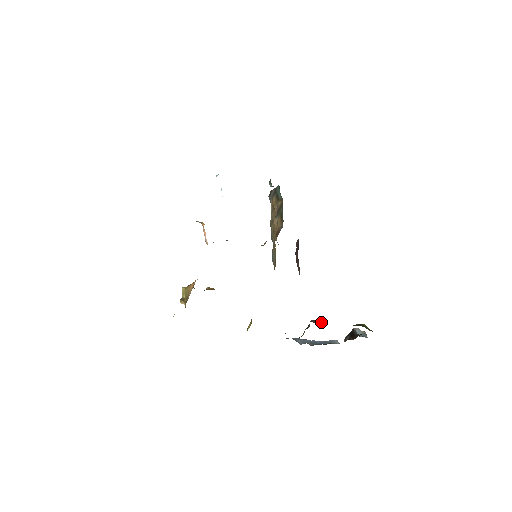
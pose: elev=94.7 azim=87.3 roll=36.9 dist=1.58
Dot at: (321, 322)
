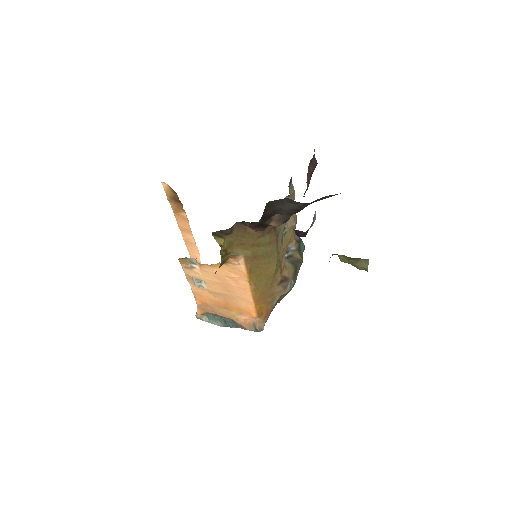
Dot at: (315, 214)
